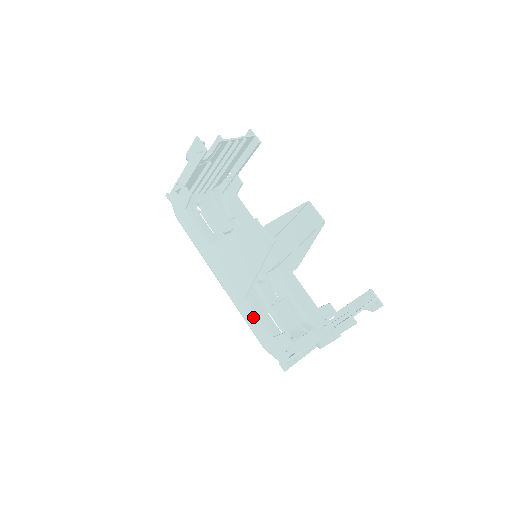
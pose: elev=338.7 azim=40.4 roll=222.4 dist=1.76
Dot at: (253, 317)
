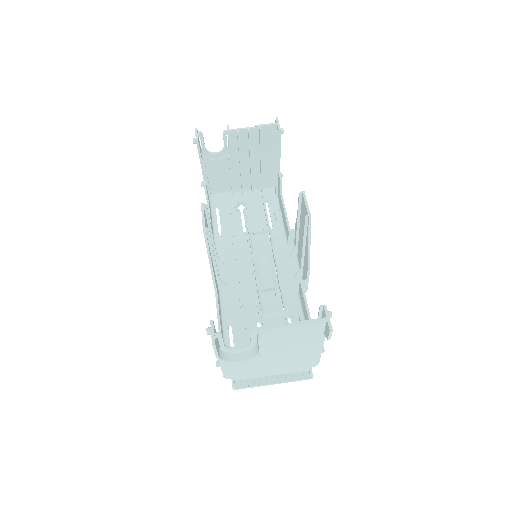
Dot at: occluded
